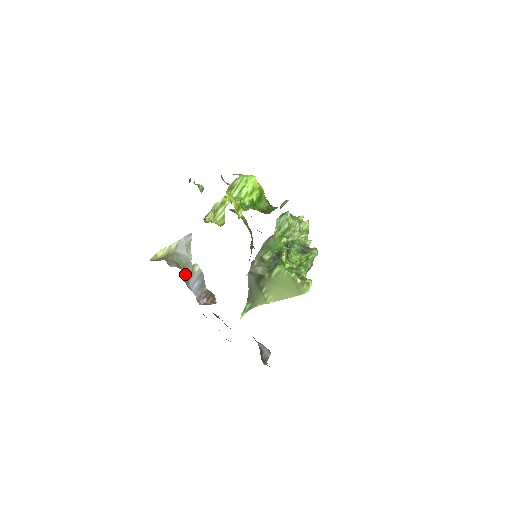
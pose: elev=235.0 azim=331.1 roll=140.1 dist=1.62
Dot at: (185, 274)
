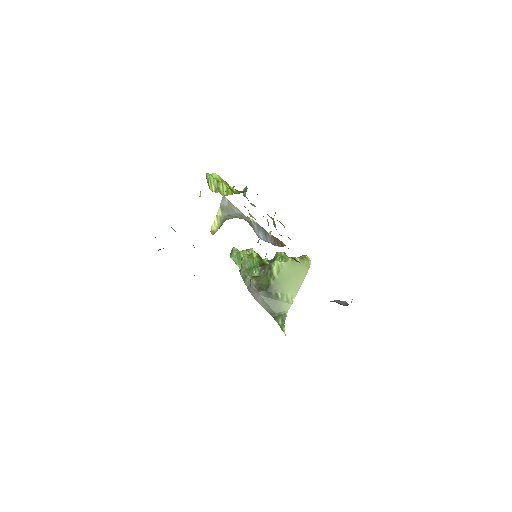
Dot at: (249, 224)
